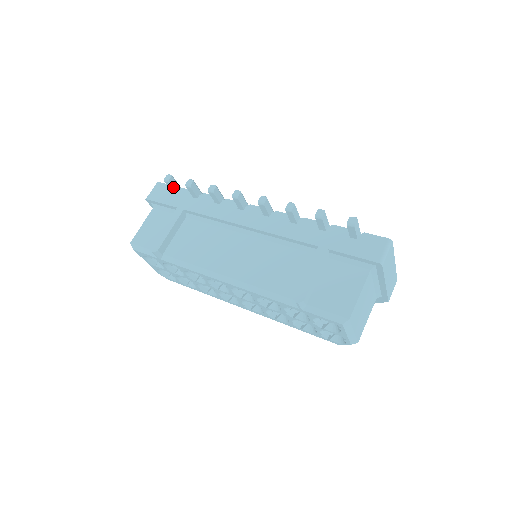
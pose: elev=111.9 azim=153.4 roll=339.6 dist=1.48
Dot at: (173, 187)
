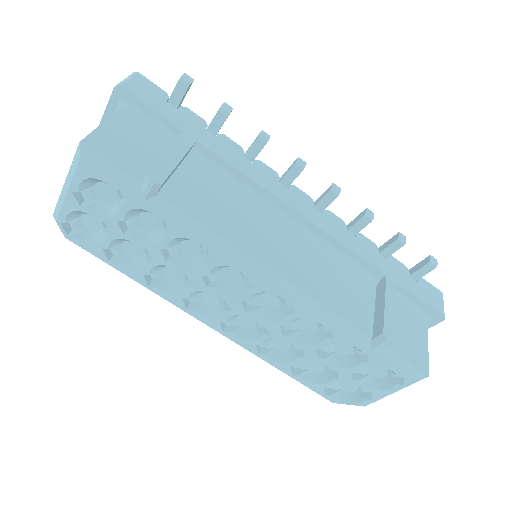
Dot at: (182, 97)
